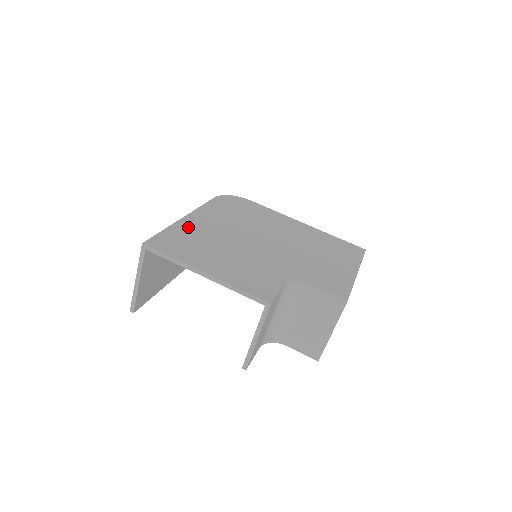
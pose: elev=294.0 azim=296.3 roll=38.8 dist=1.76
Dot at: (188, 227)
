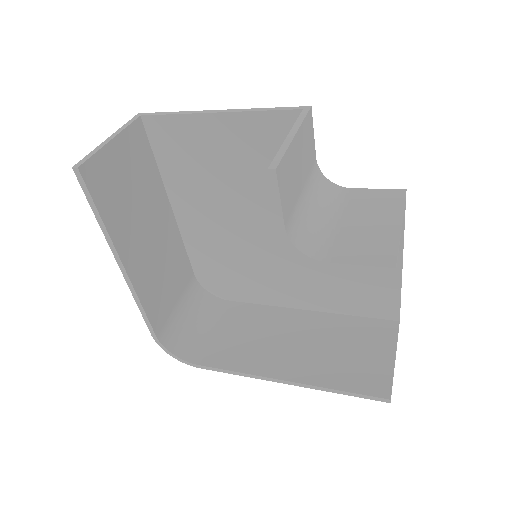
Dot at: occluded
